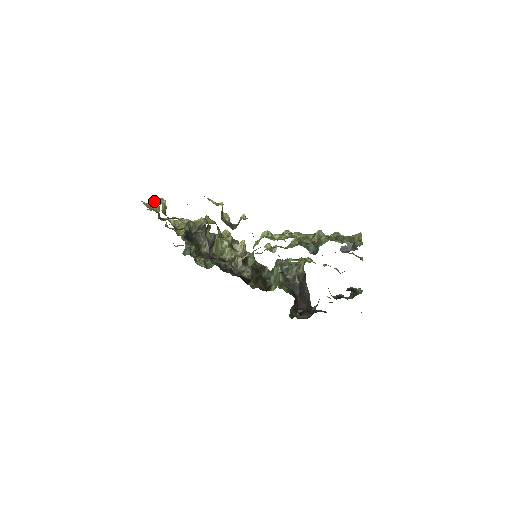
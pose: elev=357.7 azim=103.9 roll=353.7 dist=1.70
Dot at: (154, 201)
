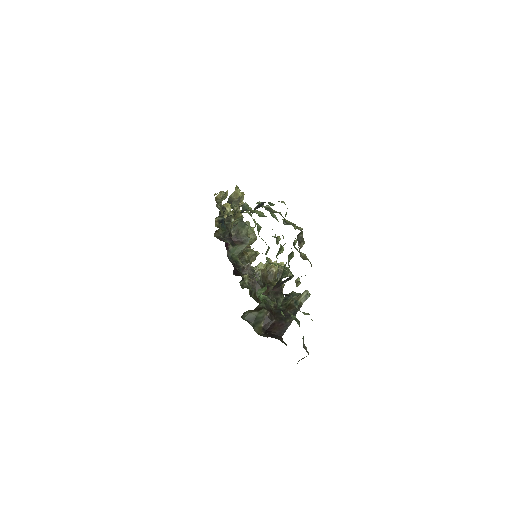
Dot at: (219, 192)
